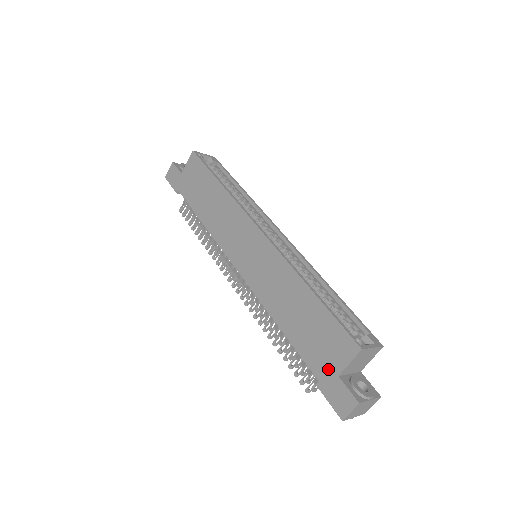
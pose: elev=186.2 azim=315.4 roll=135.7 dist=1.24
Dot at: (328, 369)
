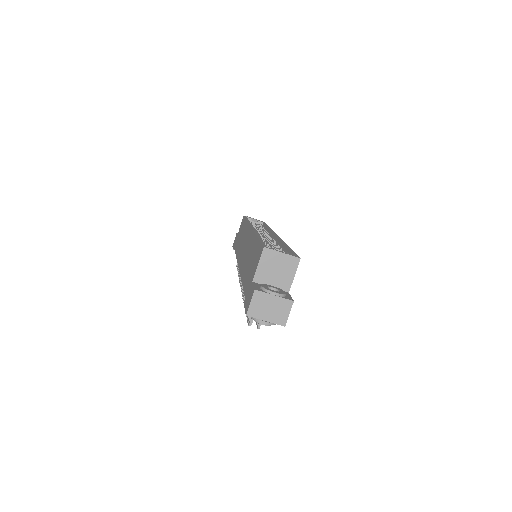
Dot at: (250, 283)
